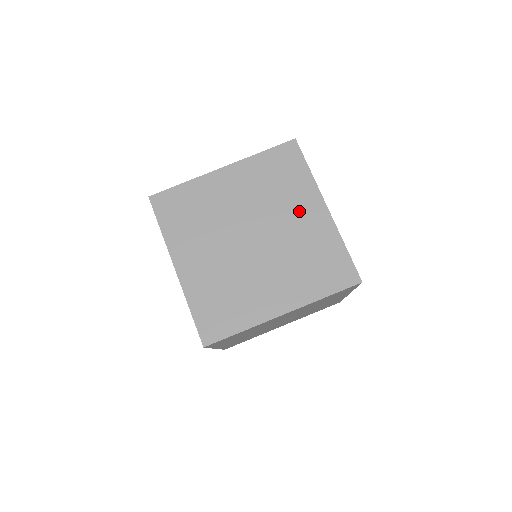
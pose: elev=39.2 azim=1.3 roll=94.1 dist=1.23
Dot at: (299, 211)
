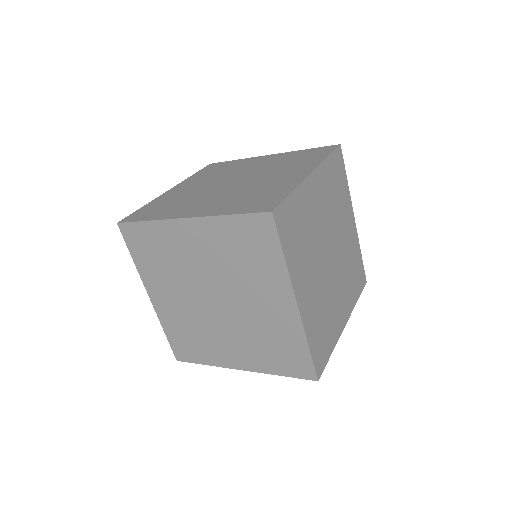
Dot at: (346, 223)
